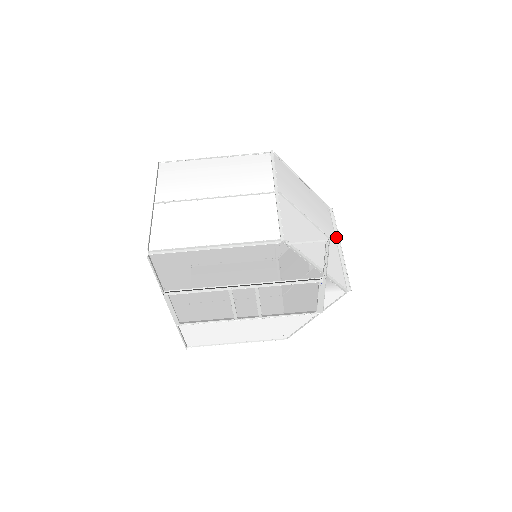
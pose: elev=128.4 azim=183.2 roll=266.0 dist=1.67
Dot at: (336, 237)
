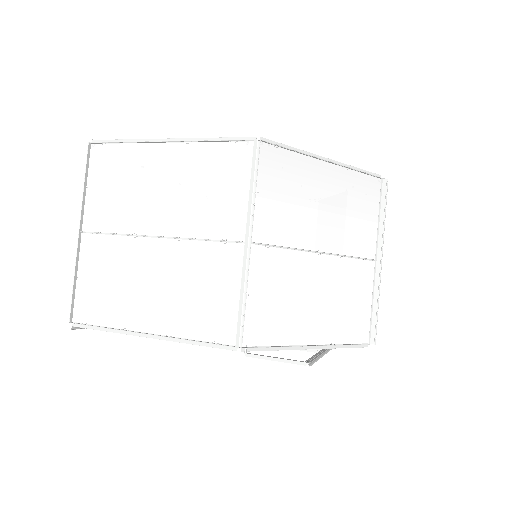
Dot at: (378, 242)
